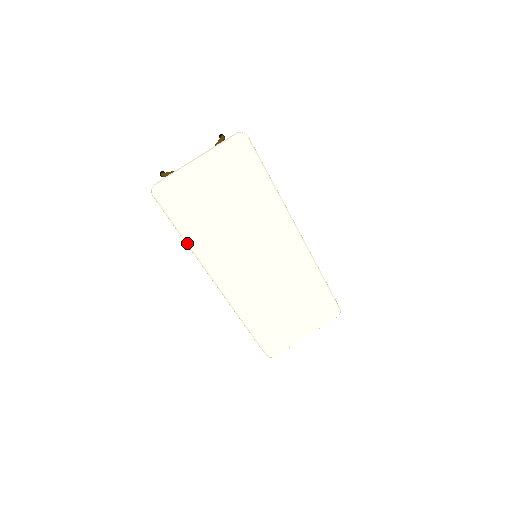
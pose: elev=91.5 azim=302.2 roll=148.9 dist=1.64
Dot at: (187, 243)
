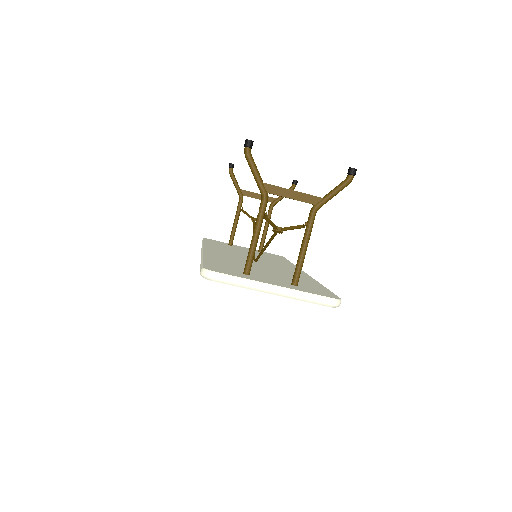
Dot at: occluded
